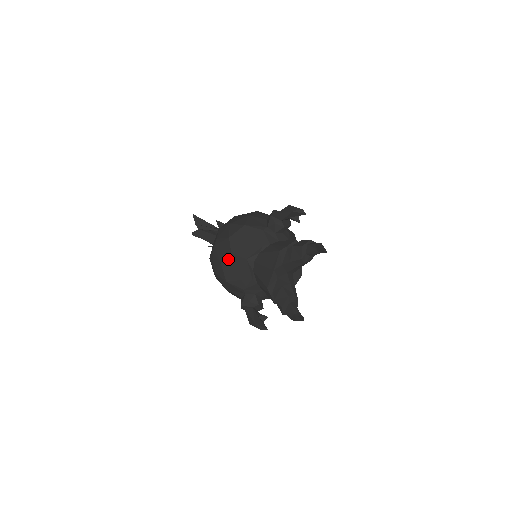
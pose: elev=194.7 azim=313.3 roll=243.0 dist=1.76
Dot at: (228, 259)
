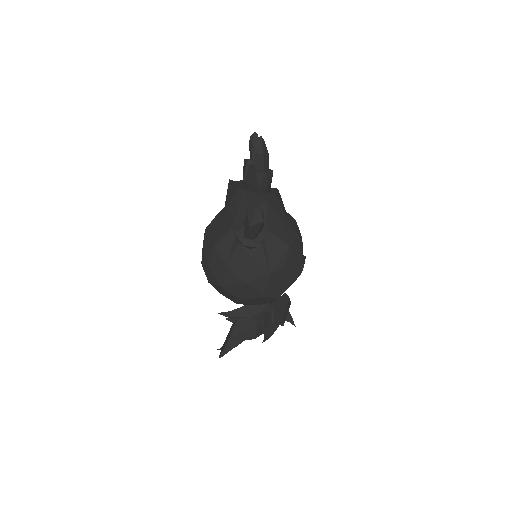
Dot at: (206, 234)
